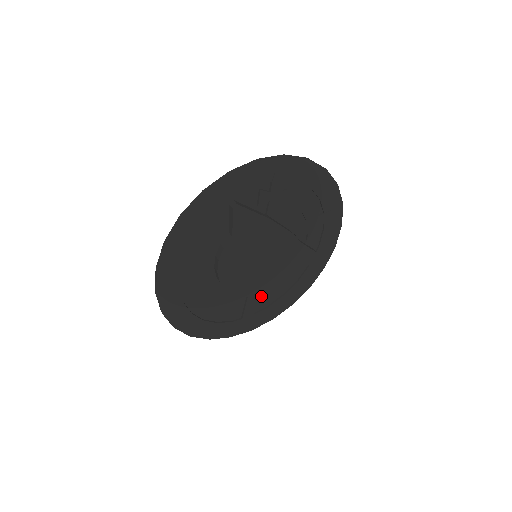
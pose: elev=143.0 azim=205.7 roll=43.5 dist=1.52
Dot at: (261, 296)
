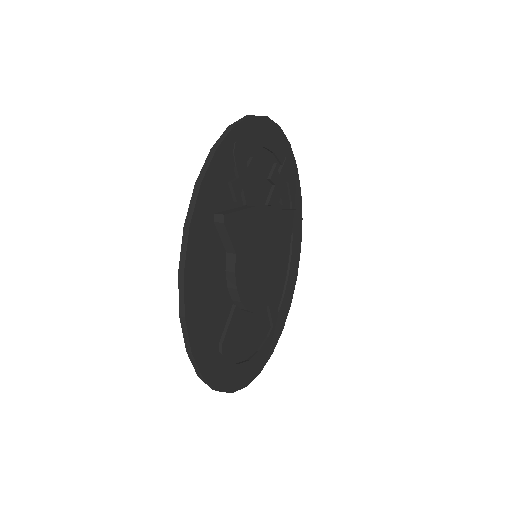
Dot at: occluded
